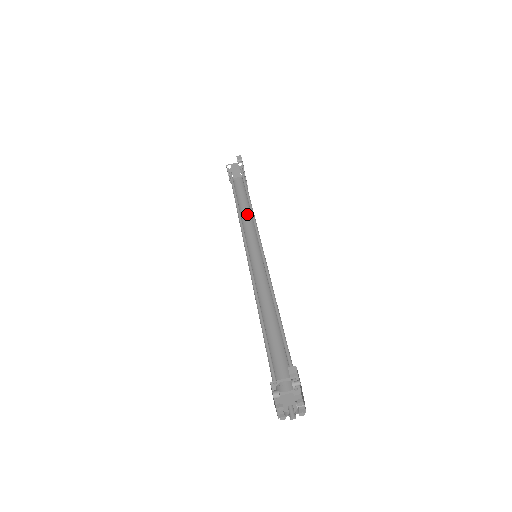
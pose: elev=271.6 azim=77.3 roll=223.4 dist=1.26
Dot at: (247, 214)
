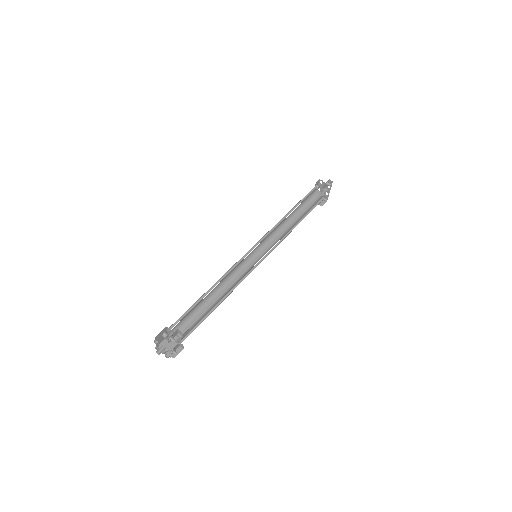
Dot at: occluded
